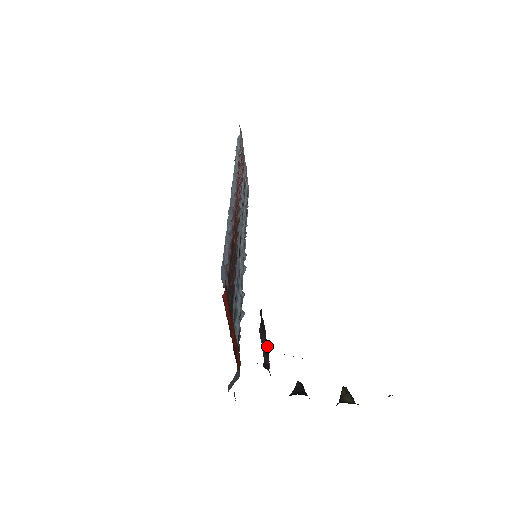
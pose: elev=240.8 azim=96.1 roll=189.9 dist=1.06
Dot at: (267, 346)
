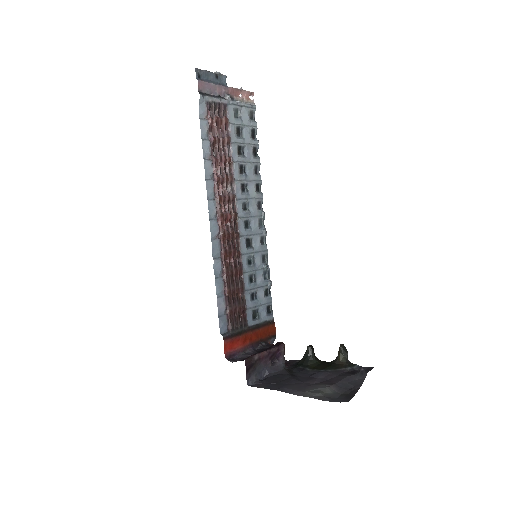
Dot at: (269, 354)
